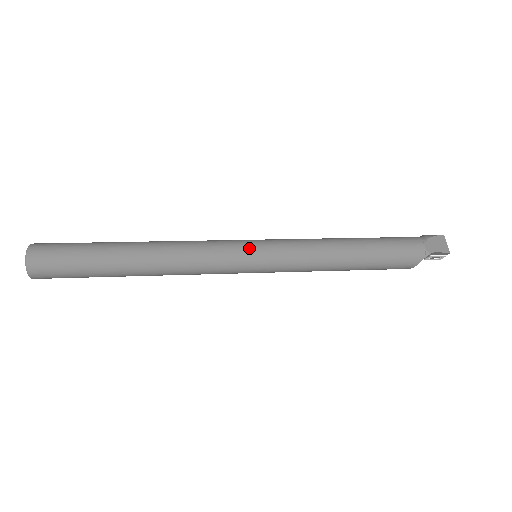
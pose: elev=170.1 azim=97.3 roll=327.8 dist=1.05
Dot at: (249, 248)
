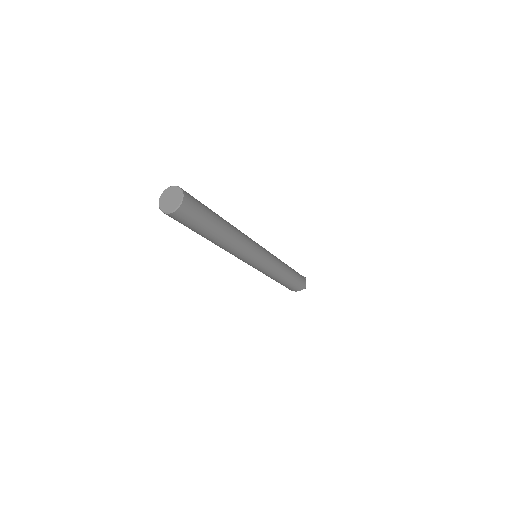
Dot at: (264, 252)
